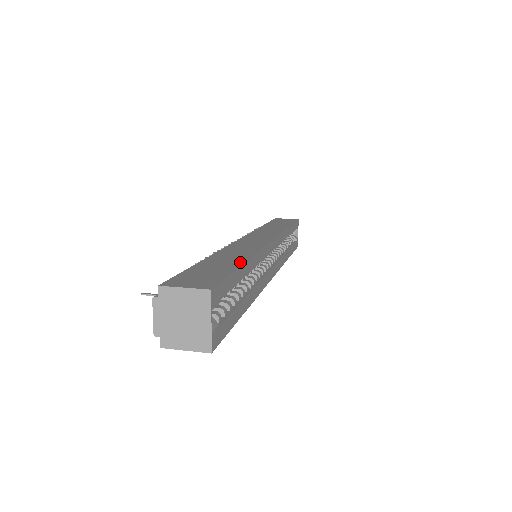
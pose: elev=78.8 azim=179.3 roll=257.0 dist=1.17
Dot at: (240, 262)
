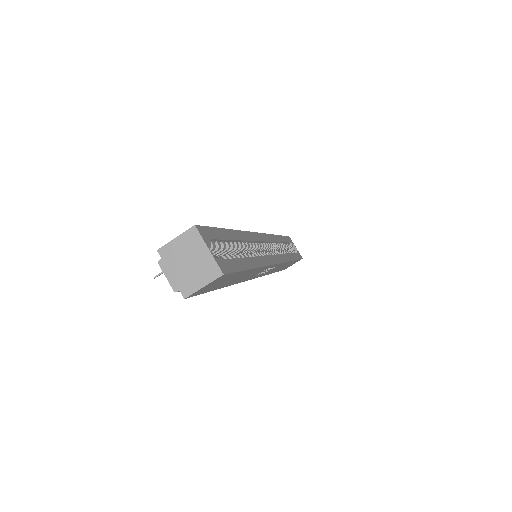
Dot at: occluded
